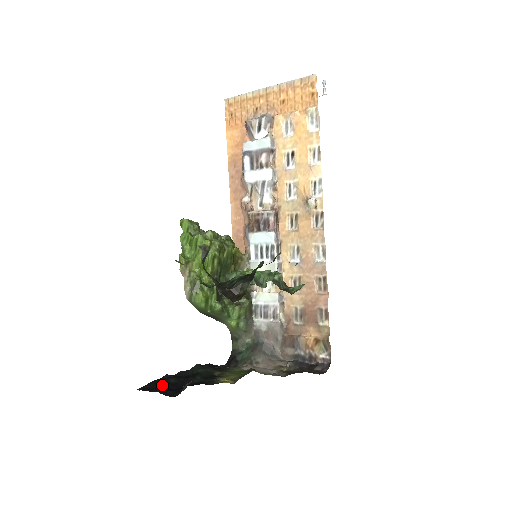
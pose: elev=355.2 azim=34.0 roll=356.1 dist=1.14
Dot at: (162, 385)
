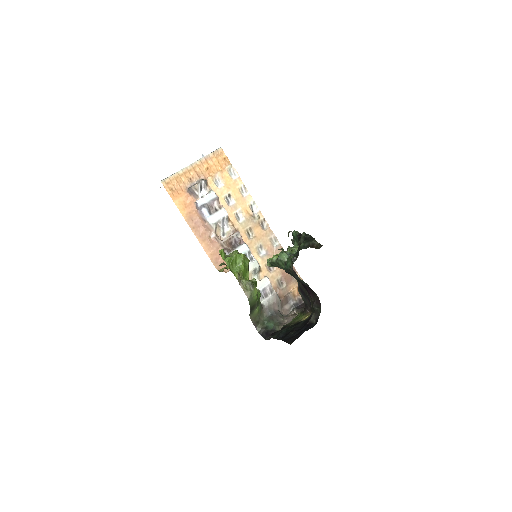
Dot at: (294, 336)
